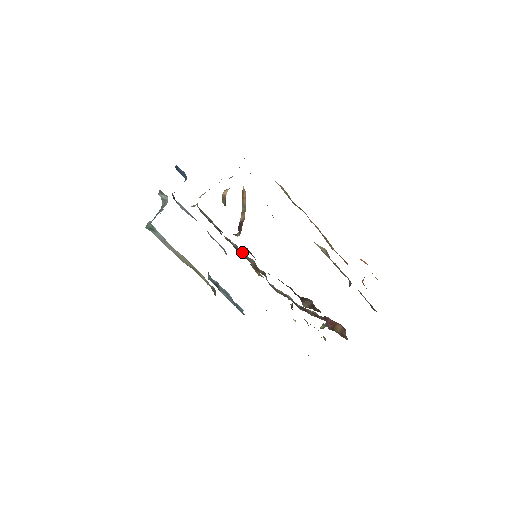
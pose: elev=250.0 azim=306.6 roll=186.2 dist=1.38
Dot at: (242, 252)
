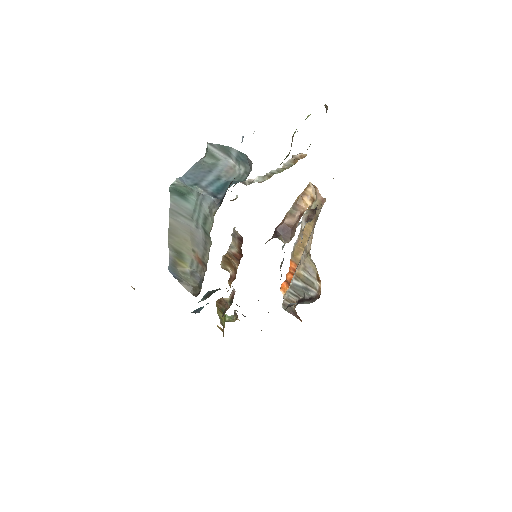
Dot at: (234, 244)
